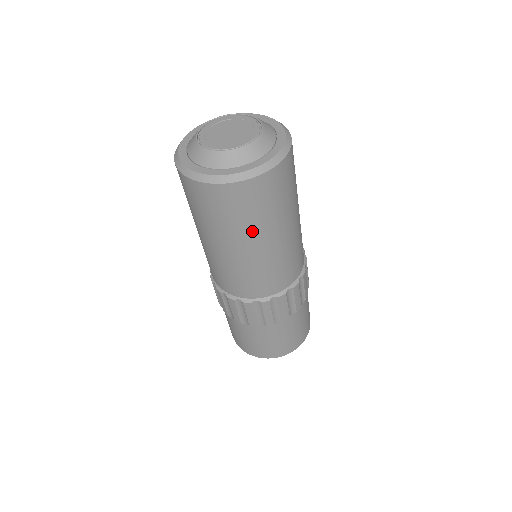
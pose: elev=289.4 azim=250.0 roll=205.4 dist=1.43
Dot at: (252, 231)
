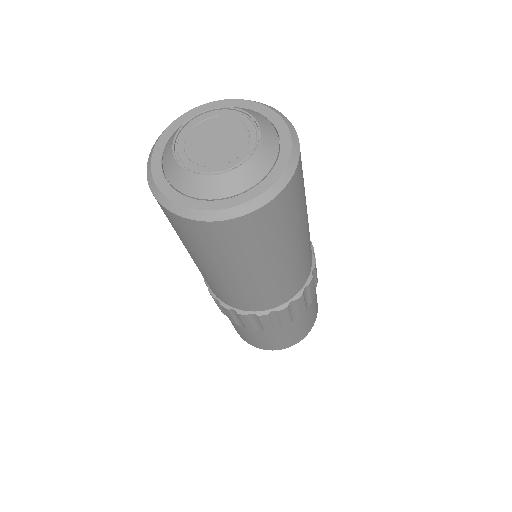
Dot at: (244, 262)
